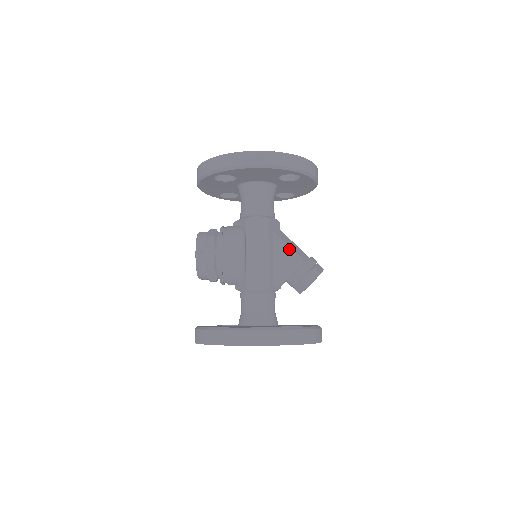
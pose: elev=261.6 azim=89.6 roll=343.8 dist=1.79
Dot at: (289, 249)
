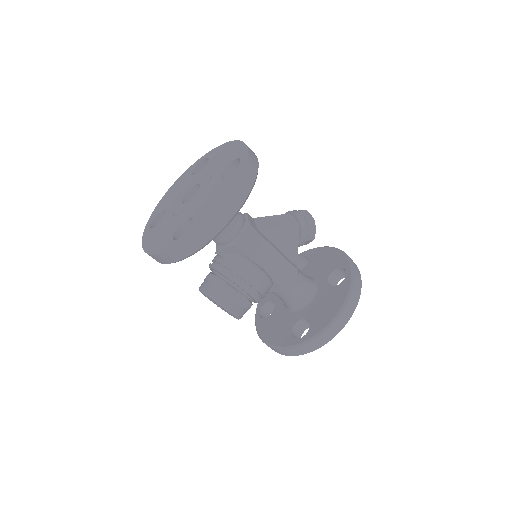
Dot at: (281, 228)
